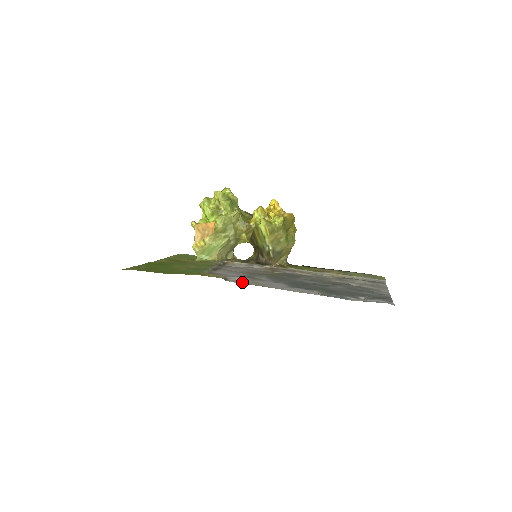
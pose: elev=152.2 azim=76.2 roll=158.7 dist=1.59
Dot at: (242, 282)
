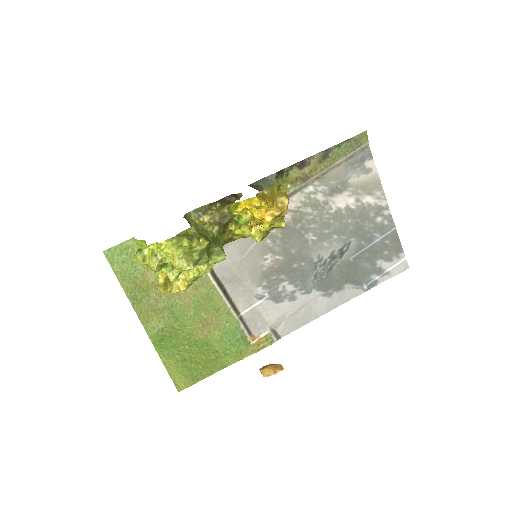
Dot at: (292, 328)
